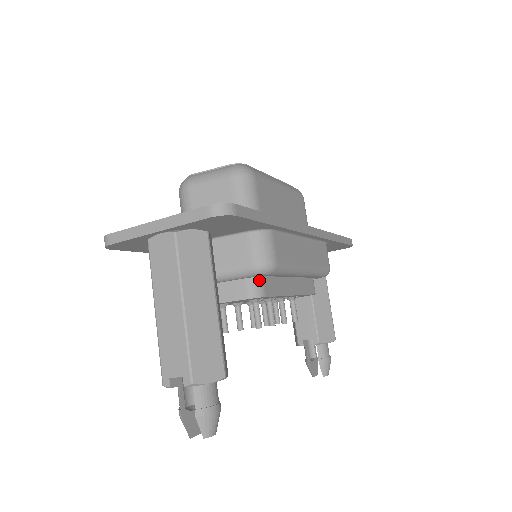
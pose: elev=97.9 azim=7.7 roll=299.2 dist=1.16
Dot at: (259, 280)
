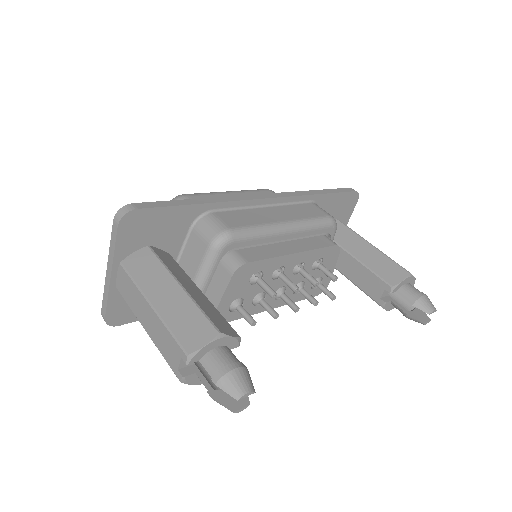
Dot at: (233, 255)
